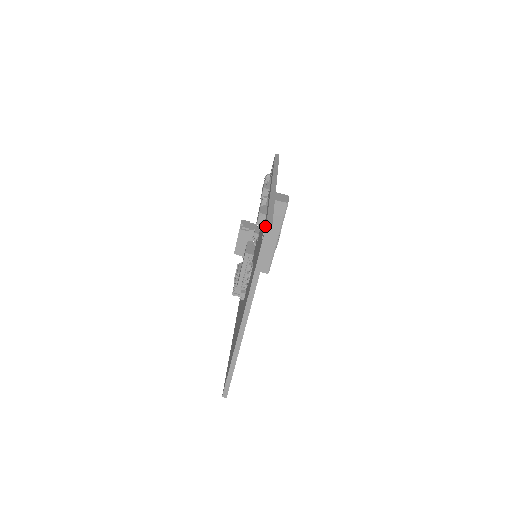
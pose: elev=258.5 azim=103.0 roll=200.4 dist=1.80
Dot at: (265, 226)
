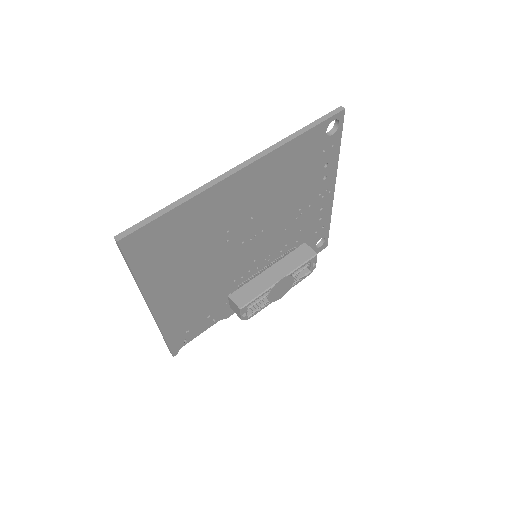
Dot at: occluded
